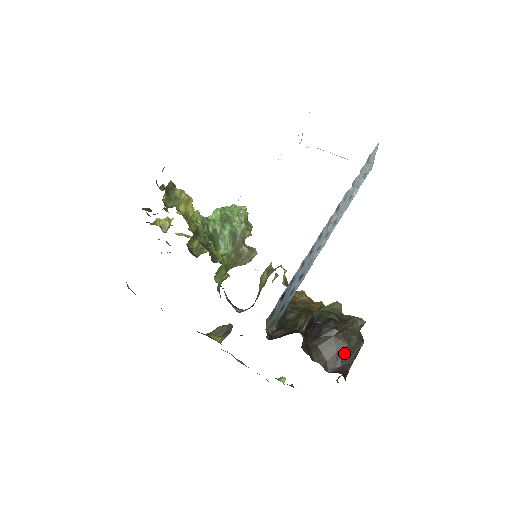
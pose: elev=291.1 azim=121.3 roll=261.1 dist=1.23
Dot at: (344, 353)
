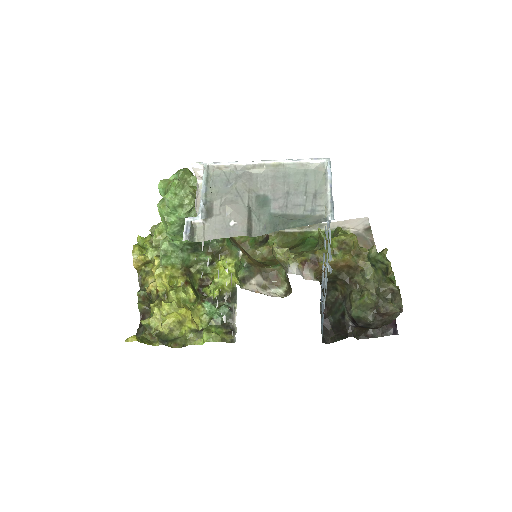
Dot at: occluded
